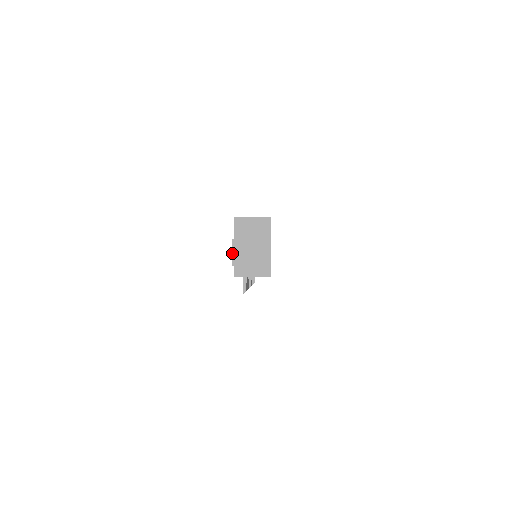
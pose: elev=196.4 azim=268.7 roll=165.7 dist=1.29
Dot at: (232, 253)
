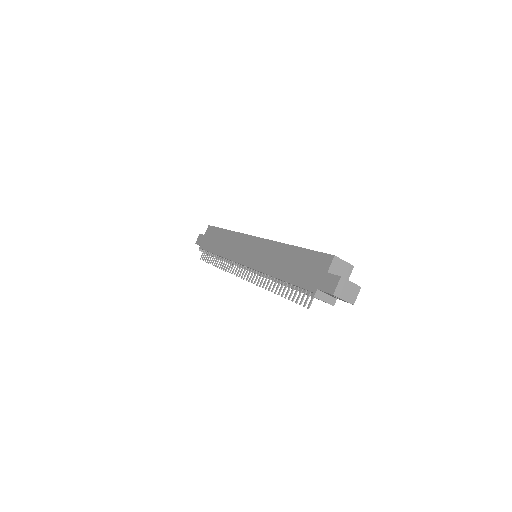
Dot at: (337, 286)
